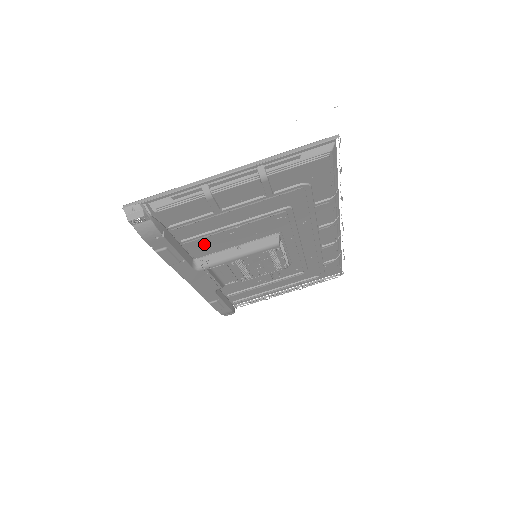
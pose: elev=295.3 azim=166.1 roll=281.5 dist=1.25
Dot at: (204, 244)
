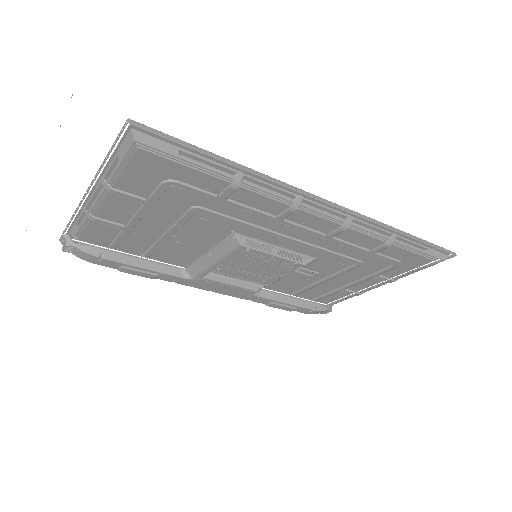
Dot at: (185, 252)
